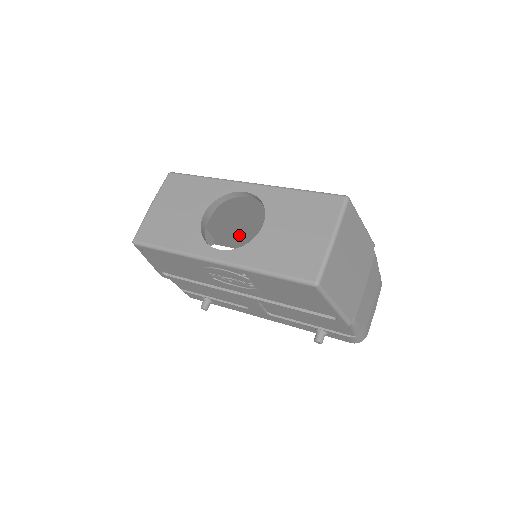
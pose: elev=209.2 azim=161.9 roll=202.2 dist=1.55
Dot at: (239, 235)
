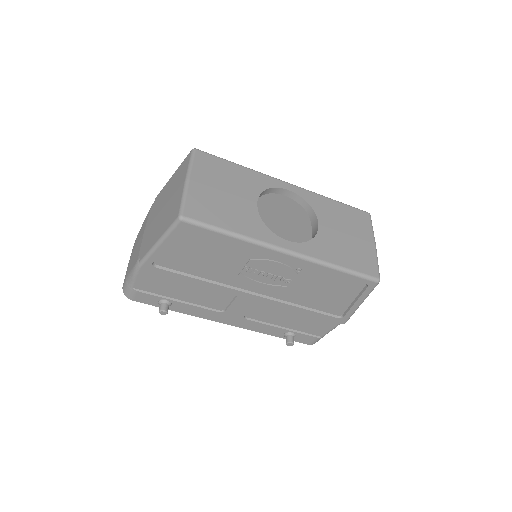
Dot at: occluded
